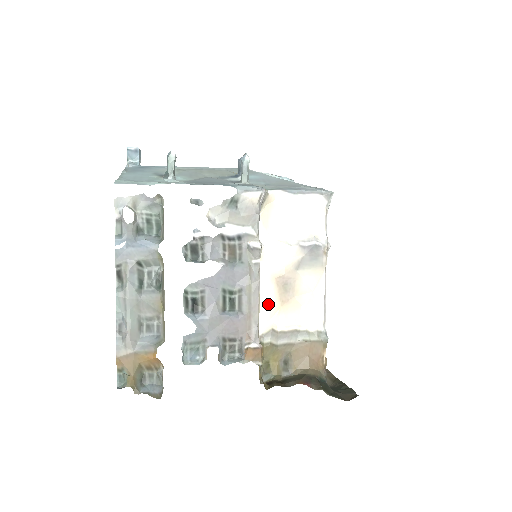
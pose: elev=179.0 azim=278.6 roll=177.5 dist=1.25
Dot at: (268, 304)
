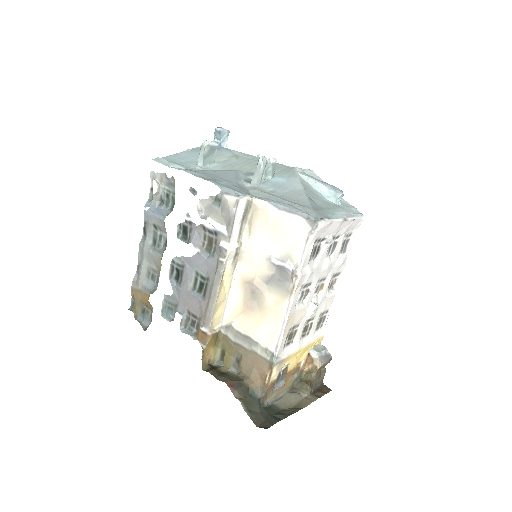
Dot at: (236, 302)
